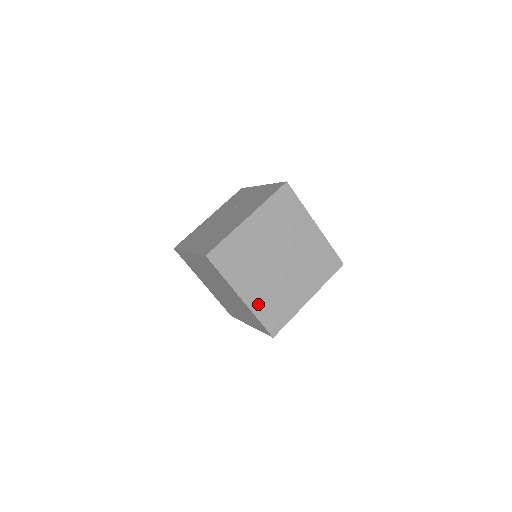
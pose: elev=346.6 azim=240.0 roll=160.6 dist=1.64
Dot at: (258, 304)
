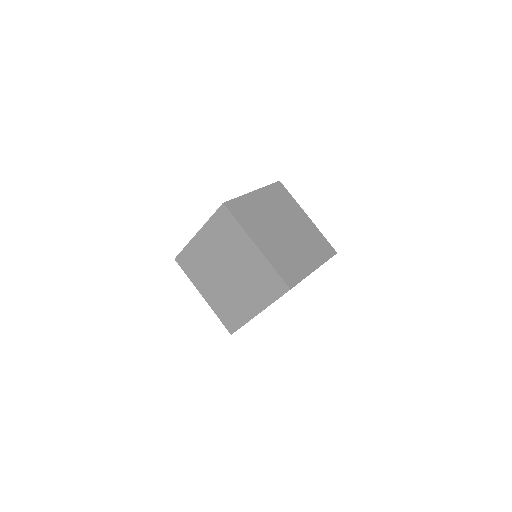
Dot at: (272, 256)
